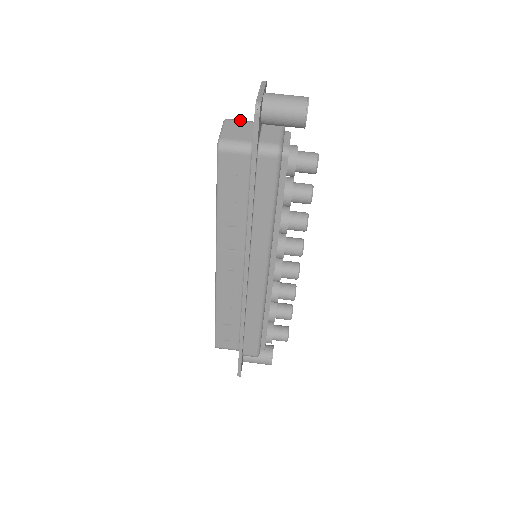
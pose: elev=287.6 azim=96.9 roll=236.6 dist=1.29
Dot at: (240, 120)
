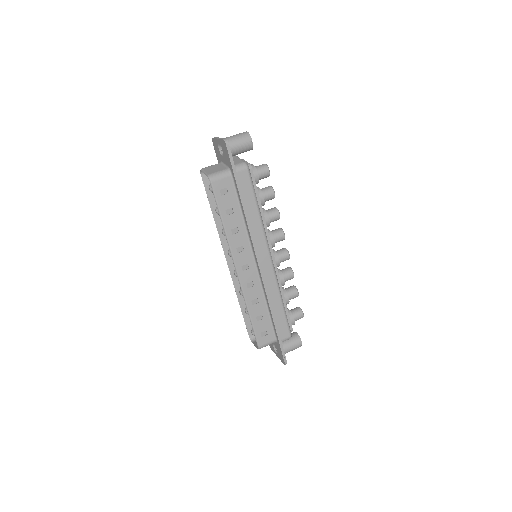
Dot at: (210, 166)
